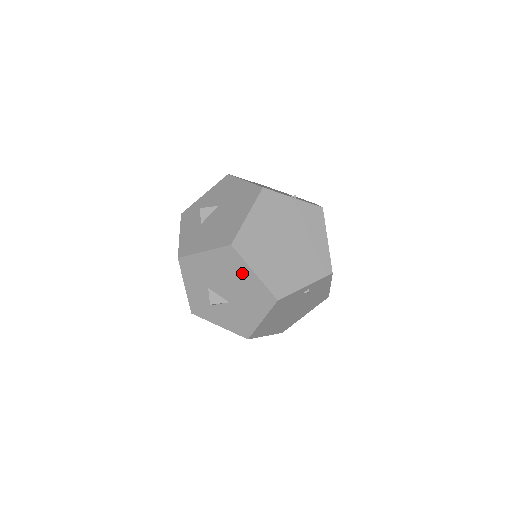
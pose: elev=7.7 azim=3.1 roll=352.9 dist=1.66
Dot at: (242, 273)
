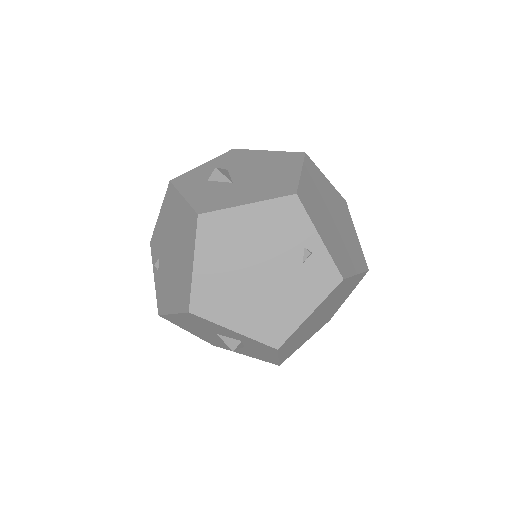
Dot at: (286, 169)
